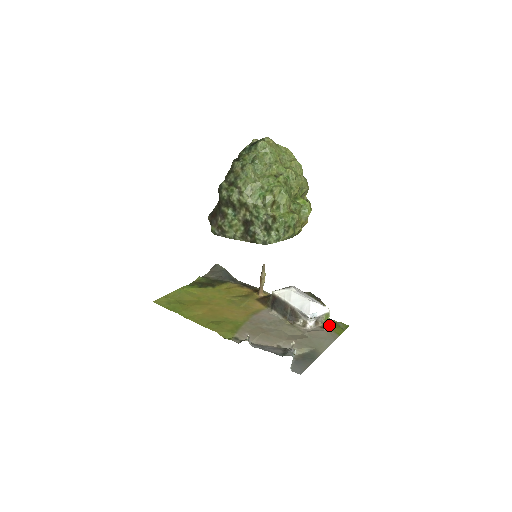
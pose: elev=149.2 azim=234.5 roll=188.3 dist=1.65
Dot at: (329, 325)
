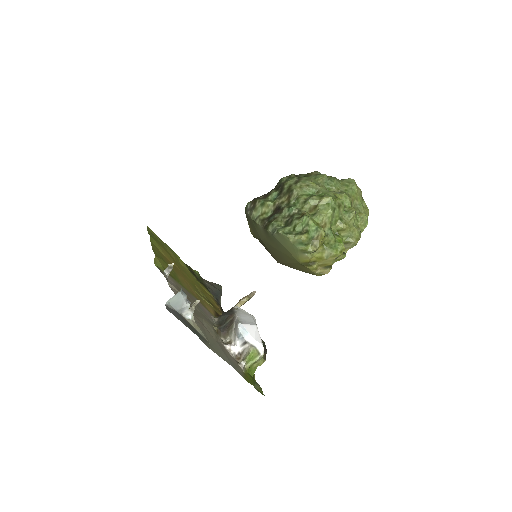
Dot at: (247, 371)
